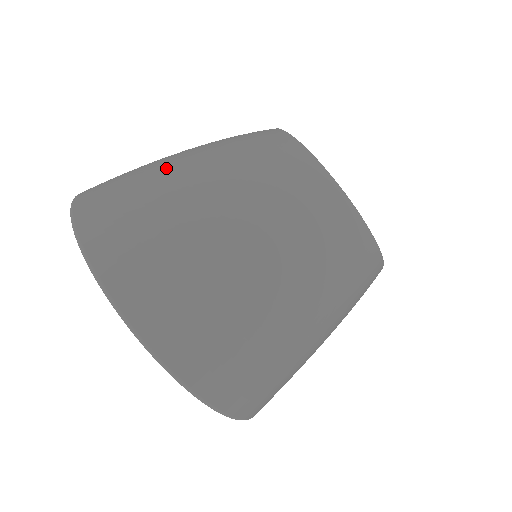
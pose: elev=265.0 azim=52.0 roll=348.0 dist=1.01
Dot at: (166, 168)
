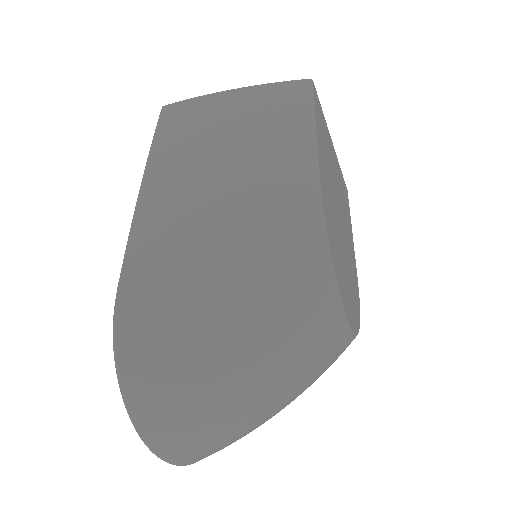
Dot at: (209, 359)
